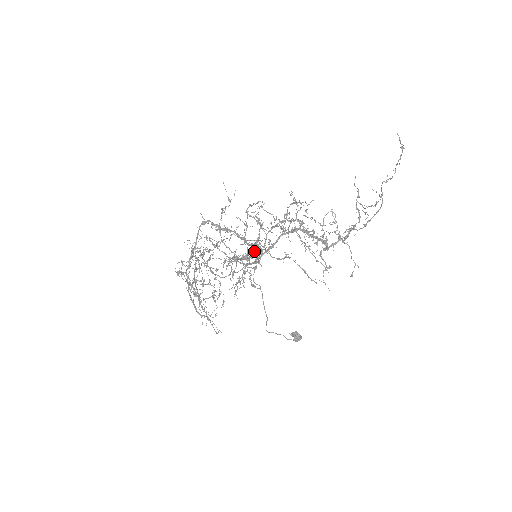
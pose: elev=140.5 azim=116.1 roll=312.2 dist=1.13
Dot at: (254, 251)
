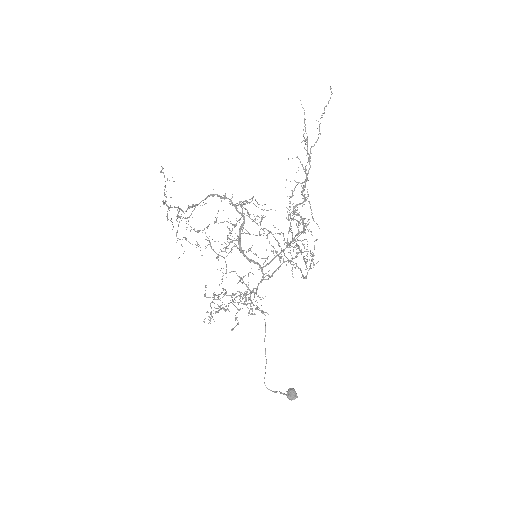
Dot at: (247, 231)
